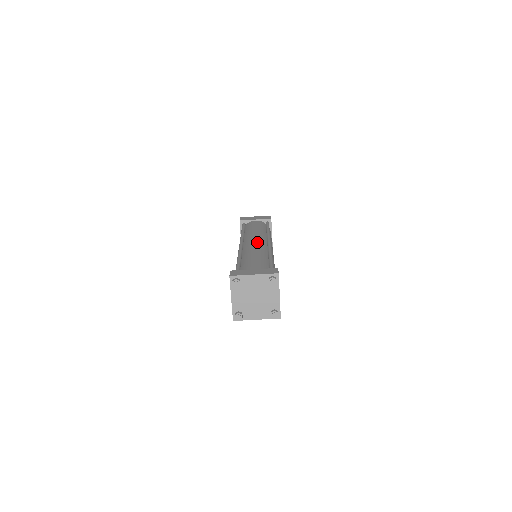
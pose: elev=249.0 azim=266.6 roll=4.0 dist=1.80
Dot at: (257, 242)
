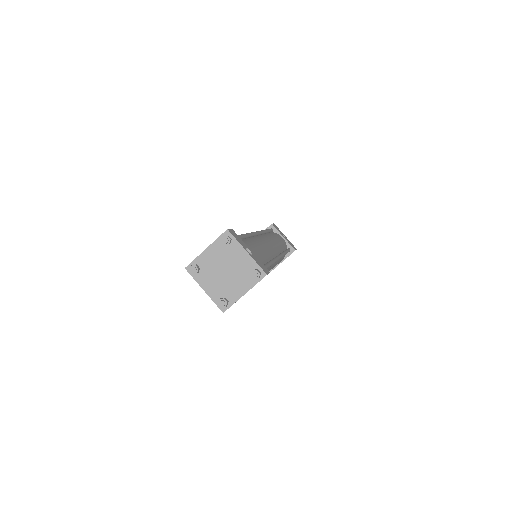
Dot at: occluded
